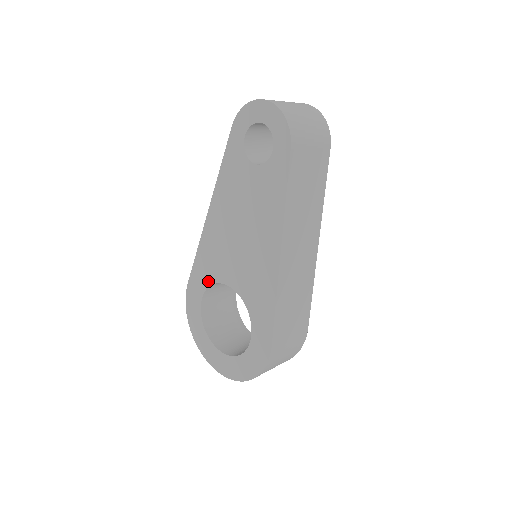
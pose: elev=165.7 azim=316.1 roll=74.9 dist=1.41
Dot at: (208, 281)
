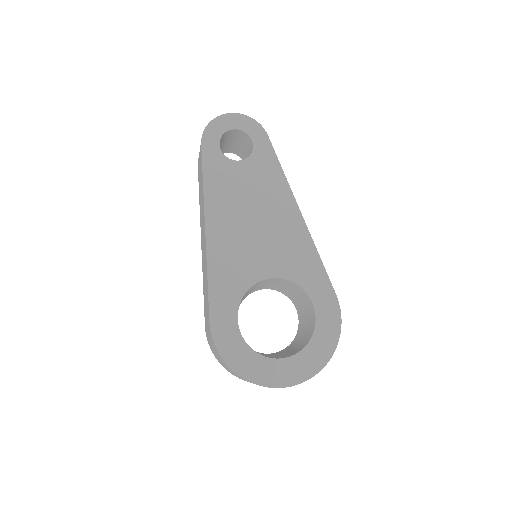
Dot at: (237, 295)
